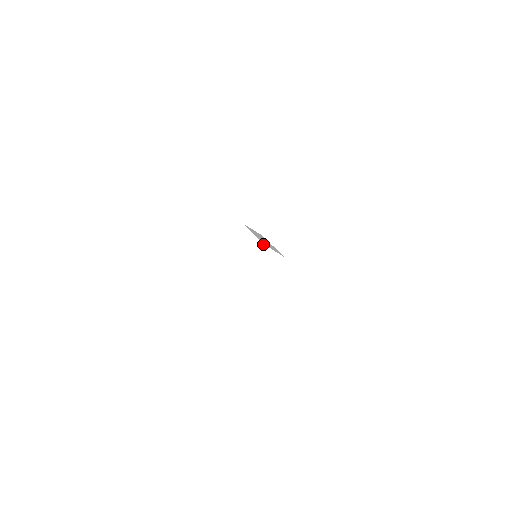
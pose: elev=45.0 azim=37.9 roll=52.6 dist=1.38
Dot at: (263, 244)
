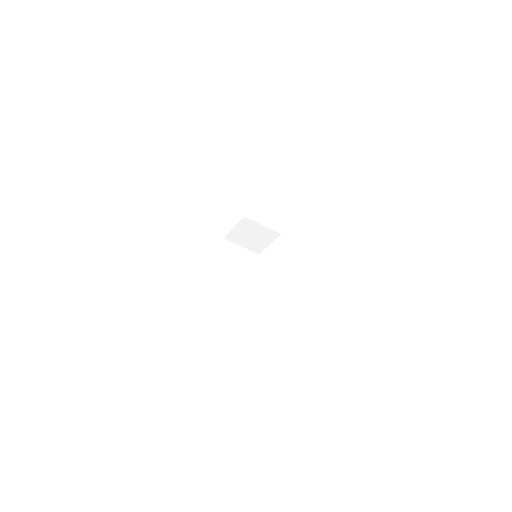
Dot at: (279, 233)
